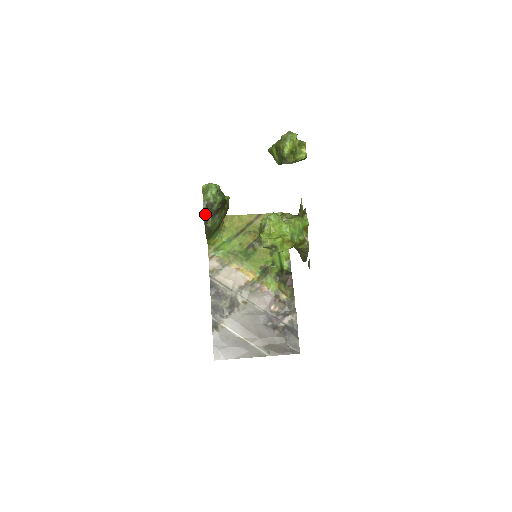
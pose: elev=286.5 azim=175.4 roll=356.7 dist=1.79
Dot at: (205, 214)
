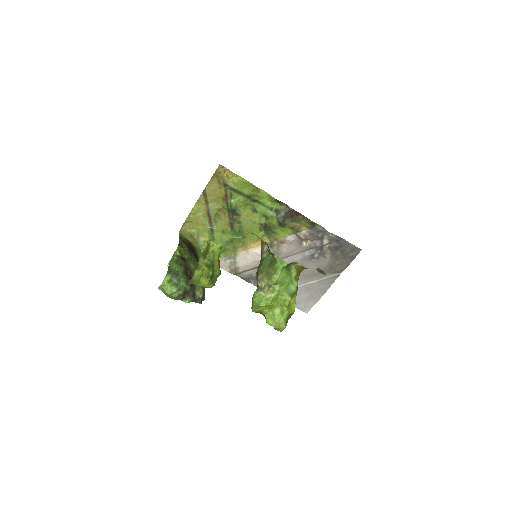
Dot at: (190, 300)
